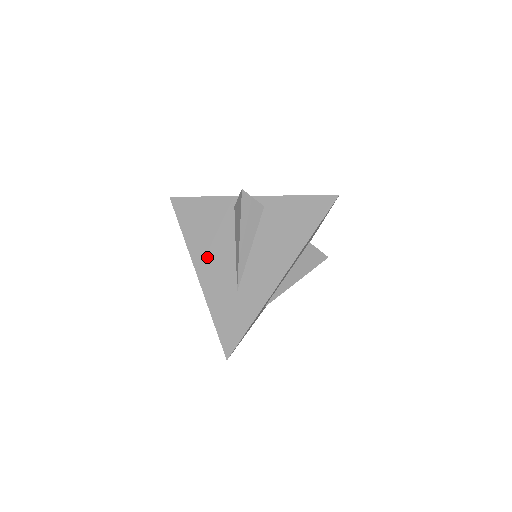
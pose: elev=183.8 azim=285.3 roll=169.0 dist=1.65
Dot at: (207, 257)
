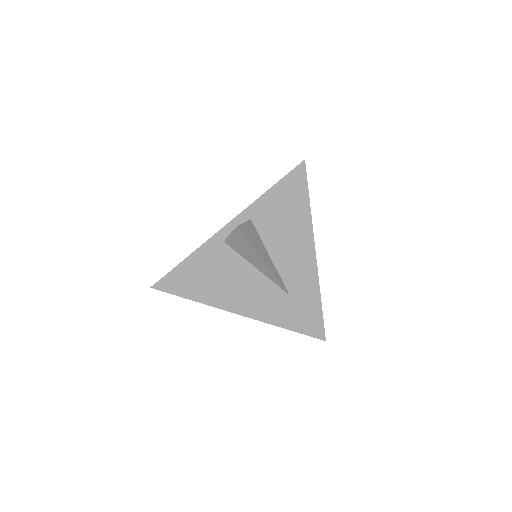
Dot at: (240, 297)
